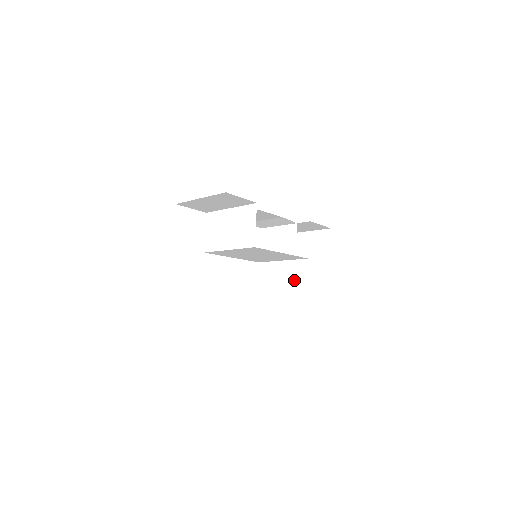
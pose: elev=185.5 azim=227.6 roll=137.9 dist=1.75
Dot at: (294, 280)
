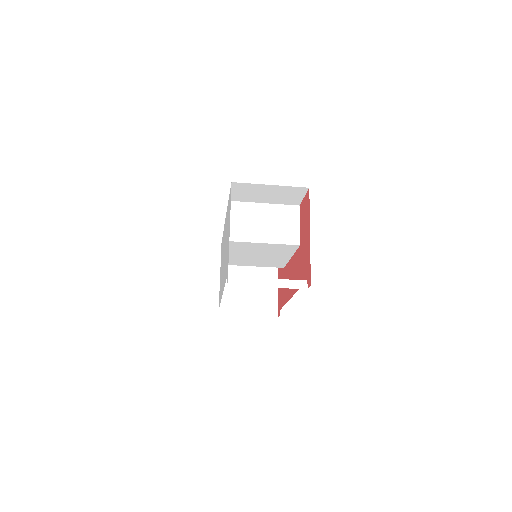
Dot at: (237, 289)
